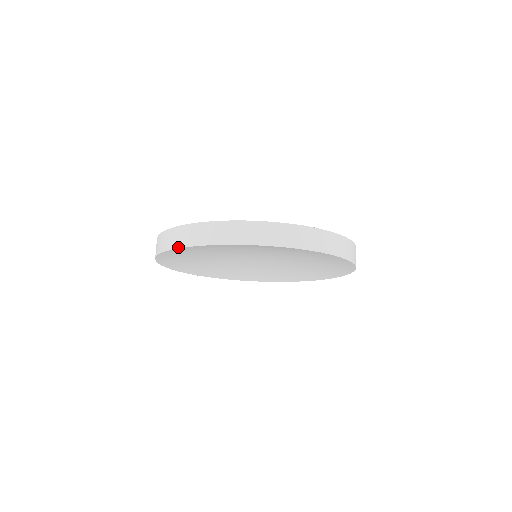
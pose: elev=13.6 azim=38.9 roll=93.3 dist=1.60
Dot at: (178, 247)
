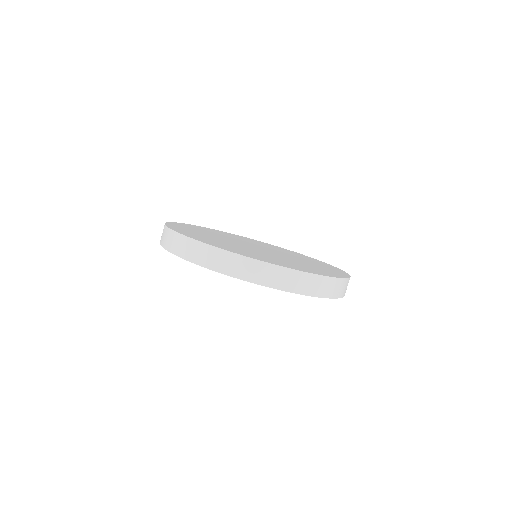
Dot at: (172, 252)
